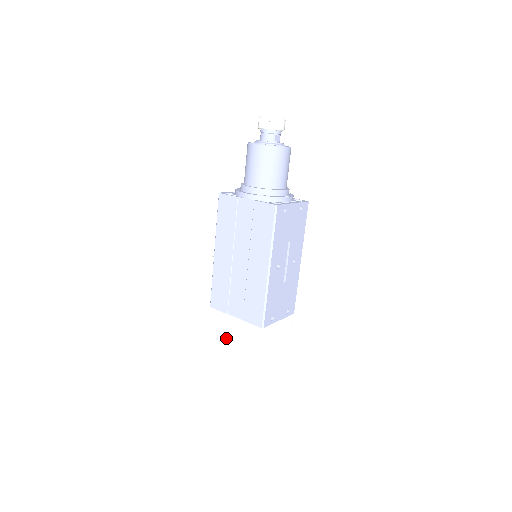
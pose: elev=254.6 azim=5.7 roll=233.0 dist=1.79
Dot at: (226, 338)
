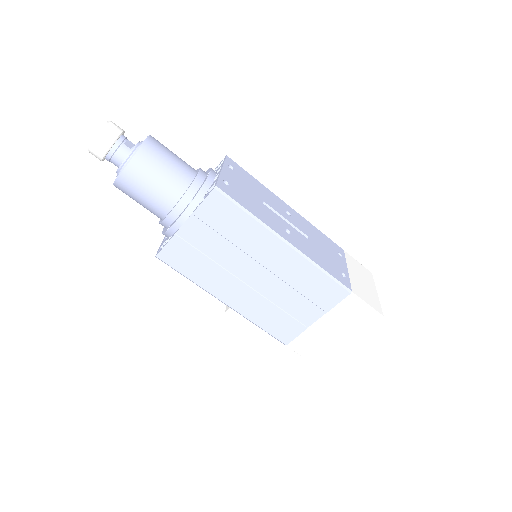
Dot at: (334, 346)
